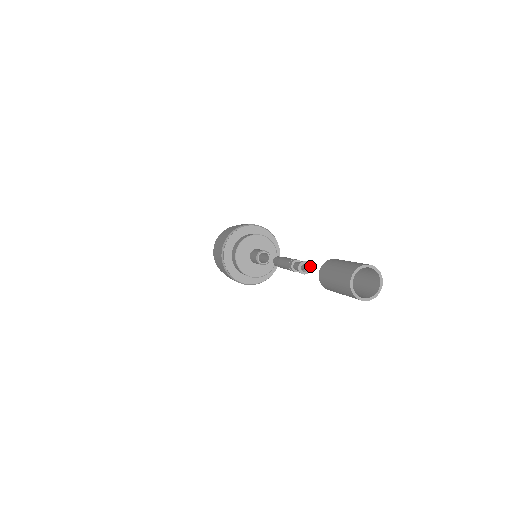
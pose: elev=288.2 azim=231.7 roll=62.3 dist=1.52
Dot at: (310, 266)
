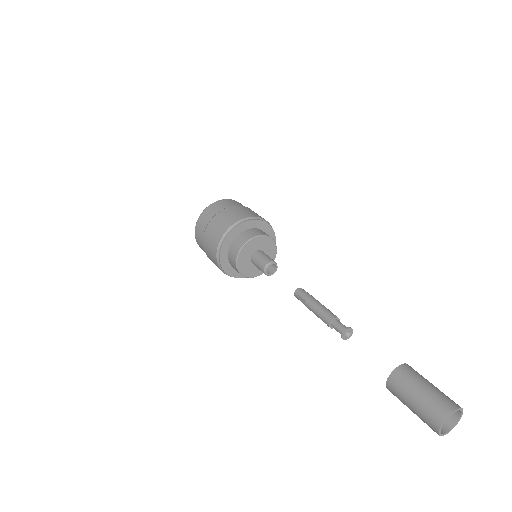
Dot at: (351, 329)
